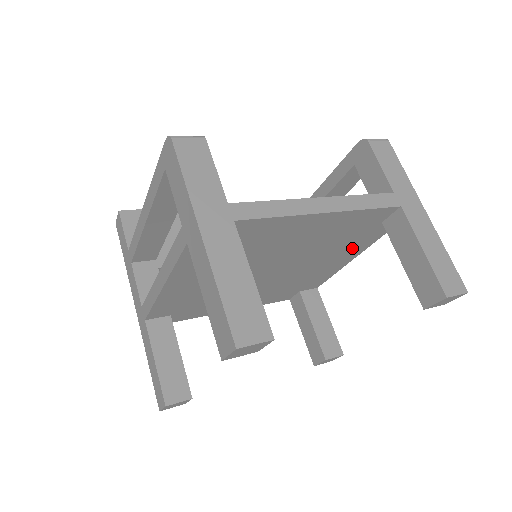
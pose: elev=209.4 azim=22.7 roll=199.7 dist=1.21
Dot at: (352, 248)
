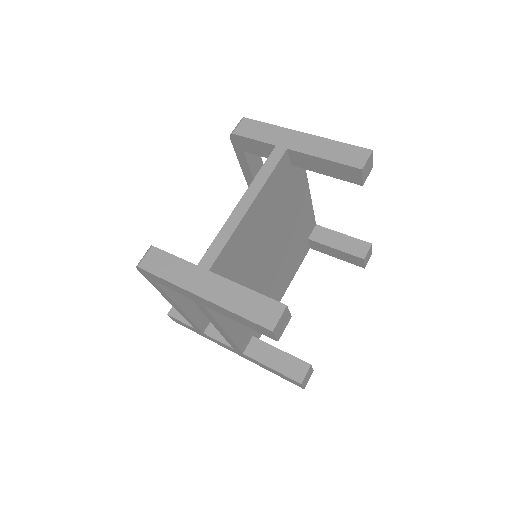
Dot at: (298, 191)
